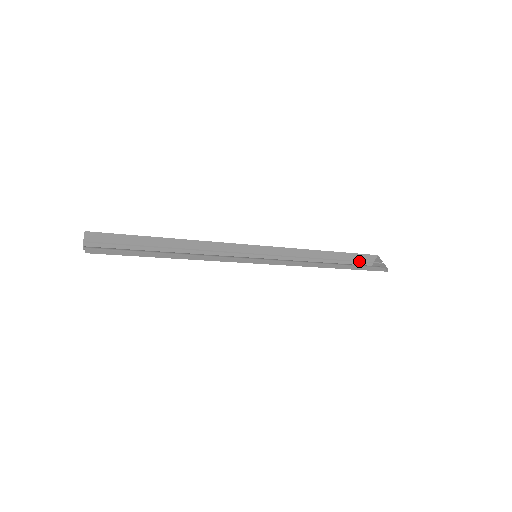
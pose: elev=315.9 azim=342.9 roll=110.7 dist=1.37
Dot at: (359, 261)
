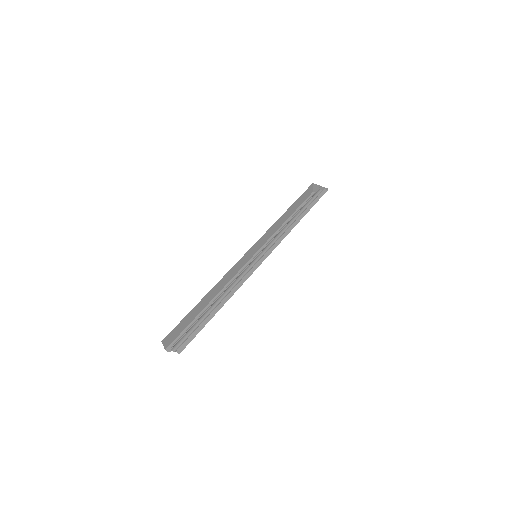
Dot at: (308, 199)
